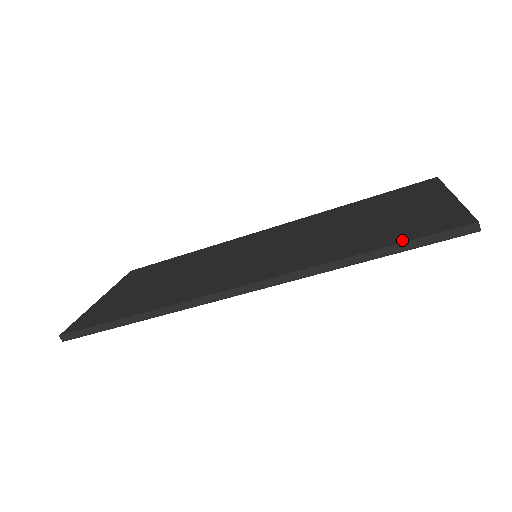
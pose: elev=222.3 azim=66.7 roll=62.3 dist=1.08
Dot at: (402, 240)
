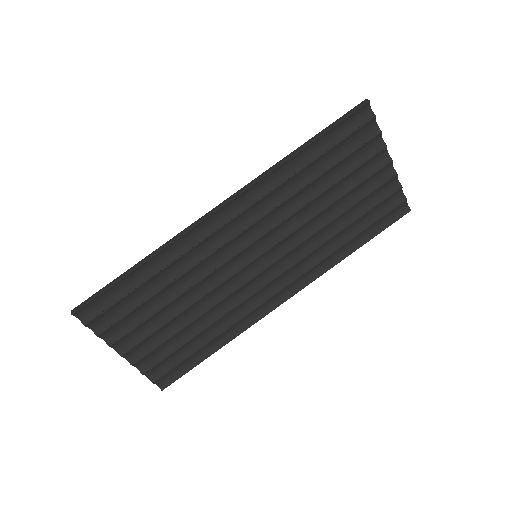
Dot at: (326, 132)
